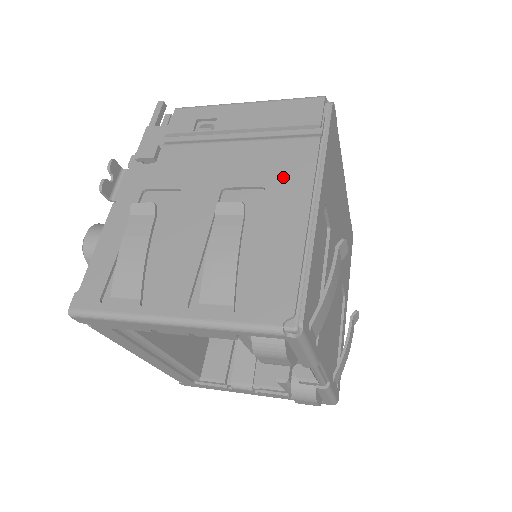
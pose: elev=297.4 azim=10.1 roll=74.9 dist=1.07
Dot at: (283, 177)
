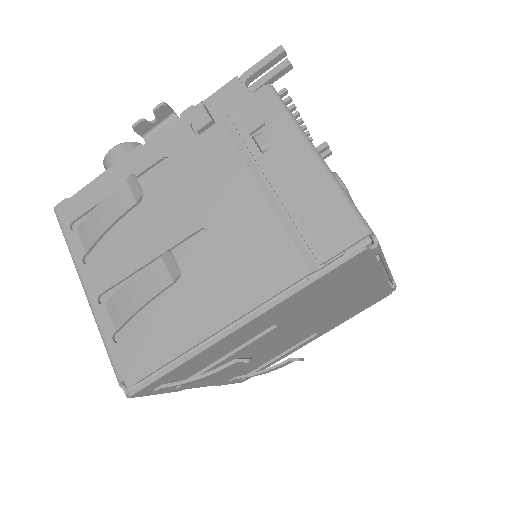
Dot at: (243, 275)
